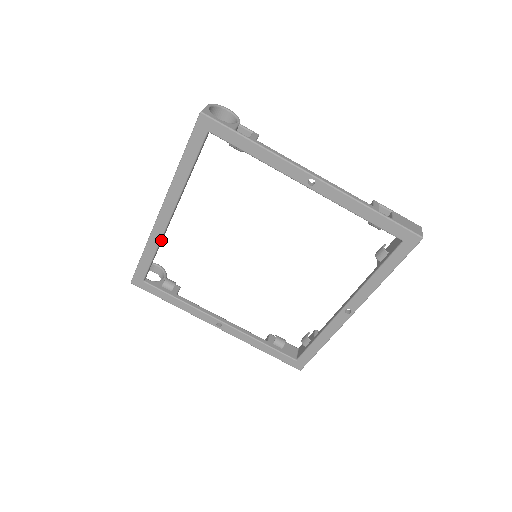
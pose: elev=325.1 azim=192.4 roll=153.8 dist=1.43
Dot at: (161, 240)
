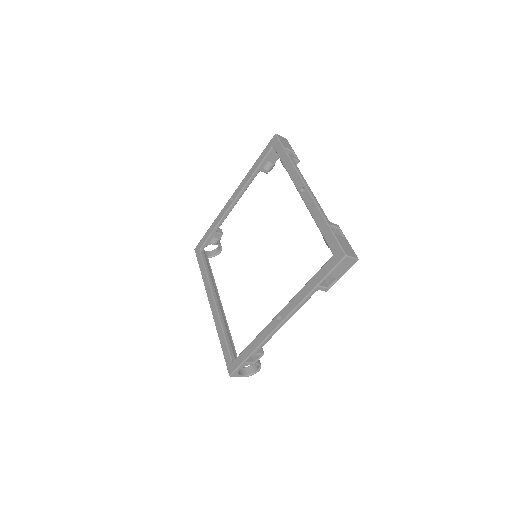
Dot at: (221, 321)
